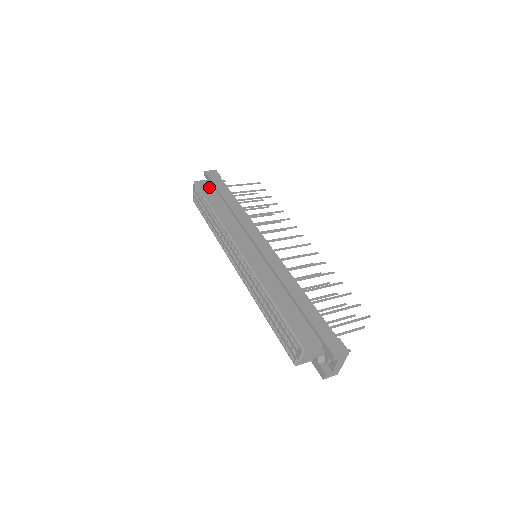
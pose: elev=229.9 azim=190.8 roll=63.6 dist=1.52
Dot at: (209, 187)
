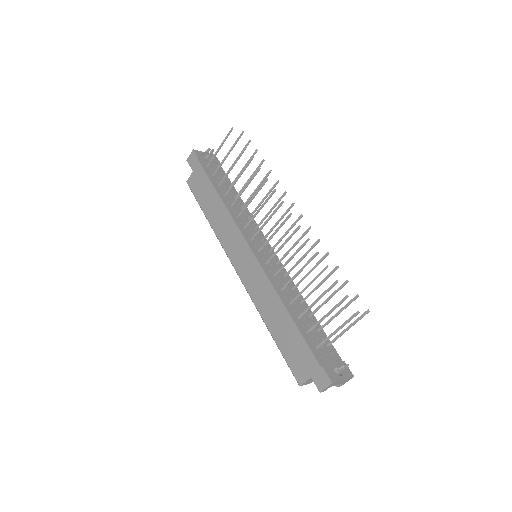
Dot at: (197, 183)
